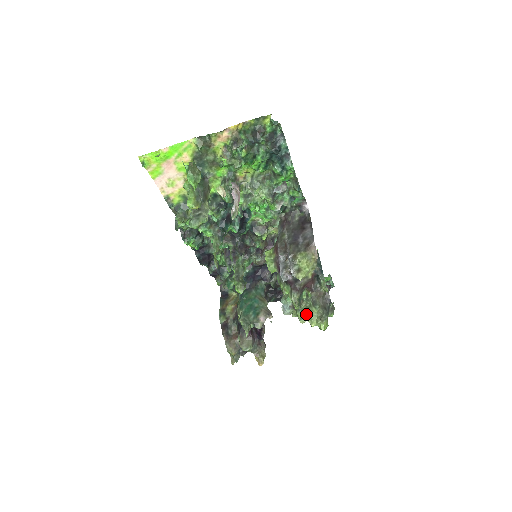
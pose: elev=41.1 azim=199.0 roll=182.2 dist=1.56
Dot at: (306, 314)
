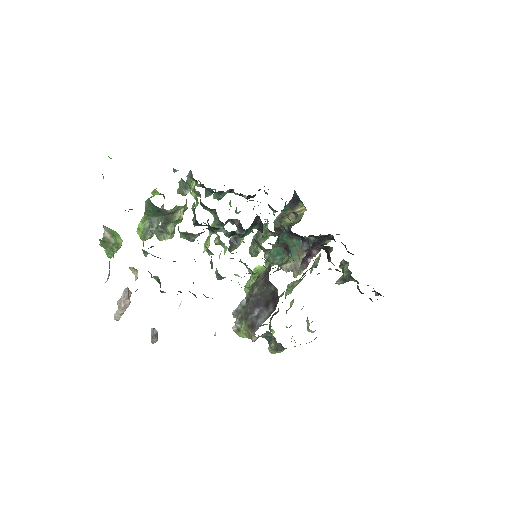
Dot at: occluded
